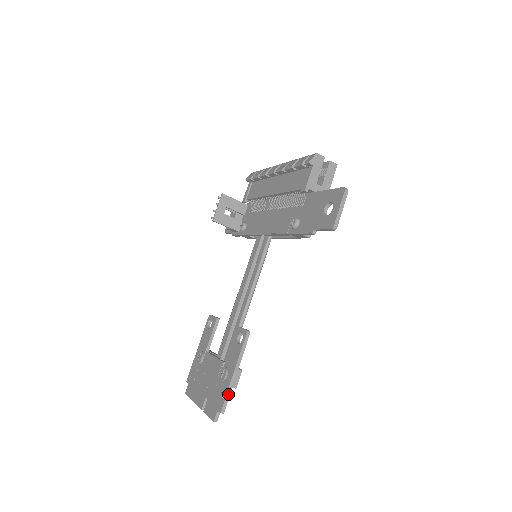
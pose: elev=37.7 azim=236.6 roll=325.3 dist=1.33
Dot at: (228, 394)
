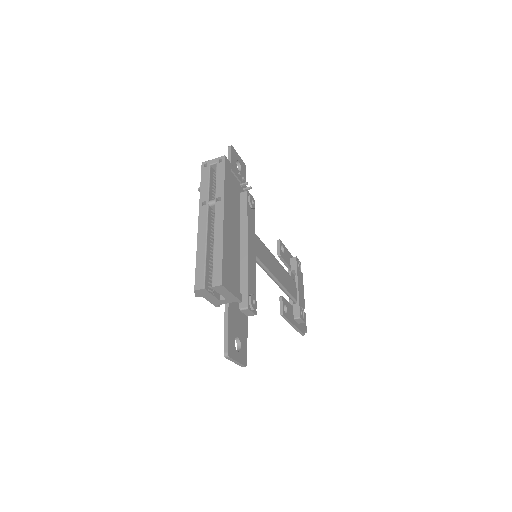
Dot at: (299, 331)
